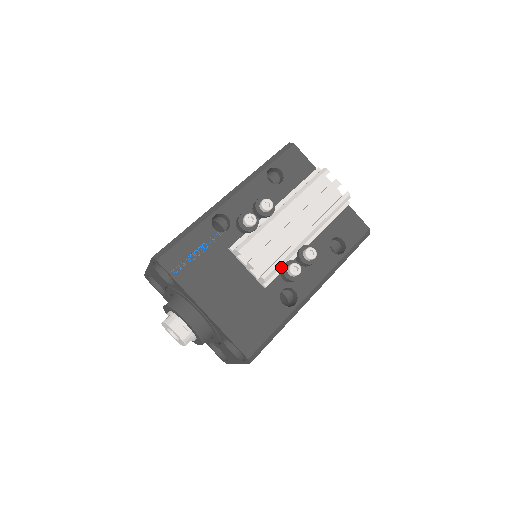
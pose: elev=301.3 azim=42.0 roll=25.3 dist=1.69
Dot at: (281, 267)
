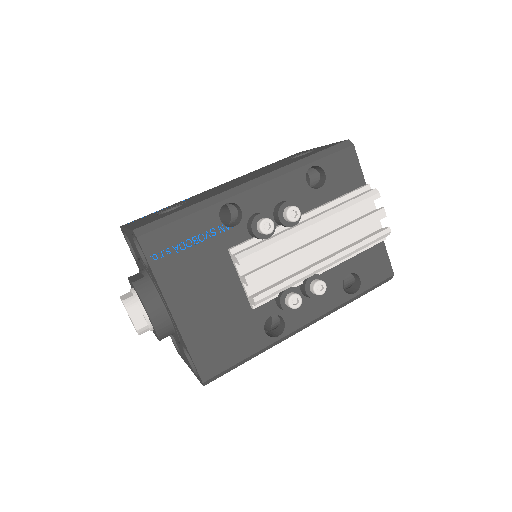
Dot at: occluded
